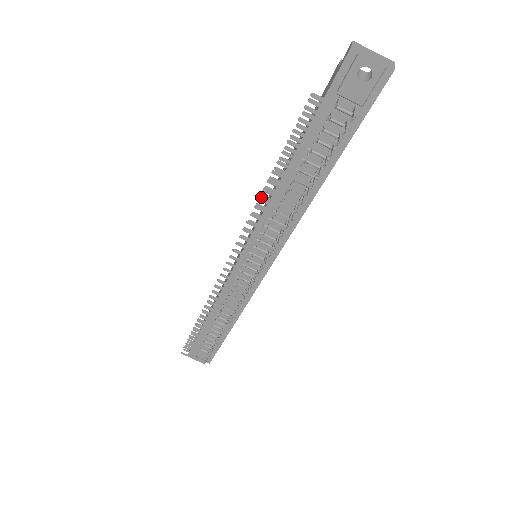
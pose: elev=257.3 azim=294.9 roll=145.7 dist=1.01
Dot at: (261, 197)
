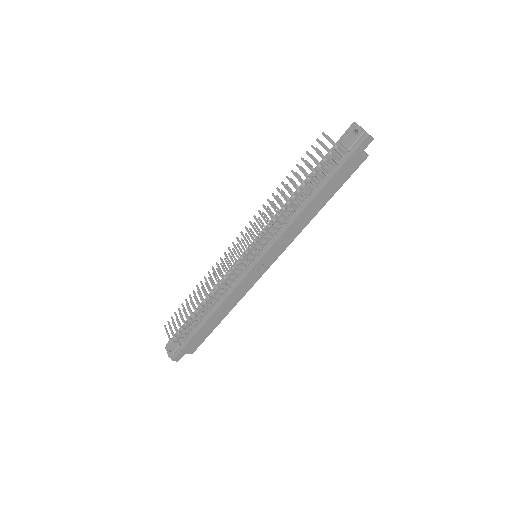
Dot at: (277, 189)
